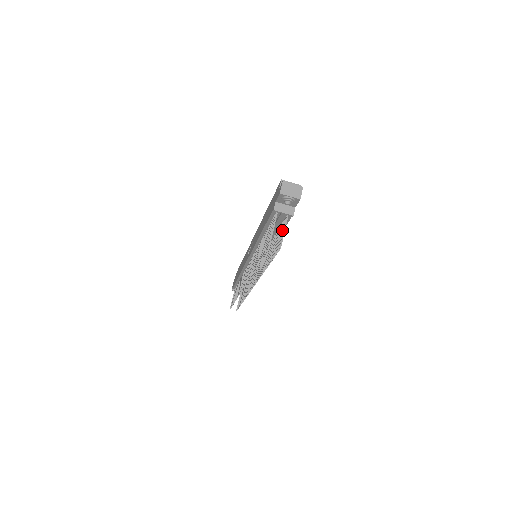
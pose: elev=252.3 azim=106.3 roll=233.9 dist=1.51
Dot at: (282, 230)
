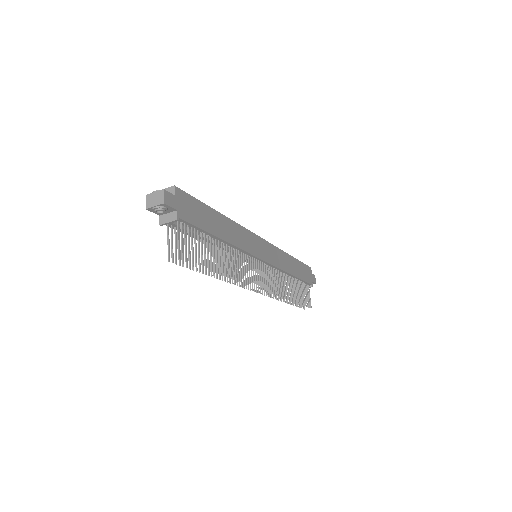
Dot at: (184, 237)
